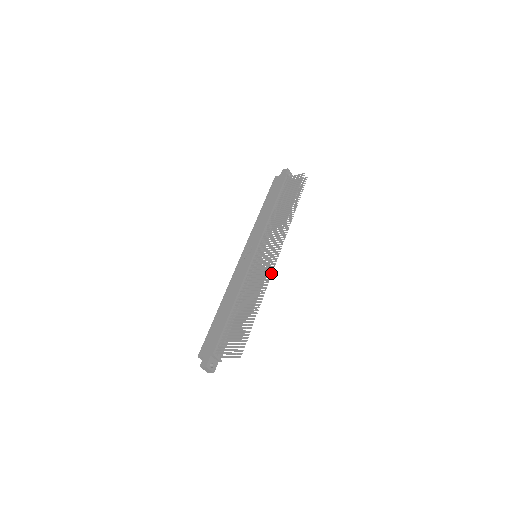
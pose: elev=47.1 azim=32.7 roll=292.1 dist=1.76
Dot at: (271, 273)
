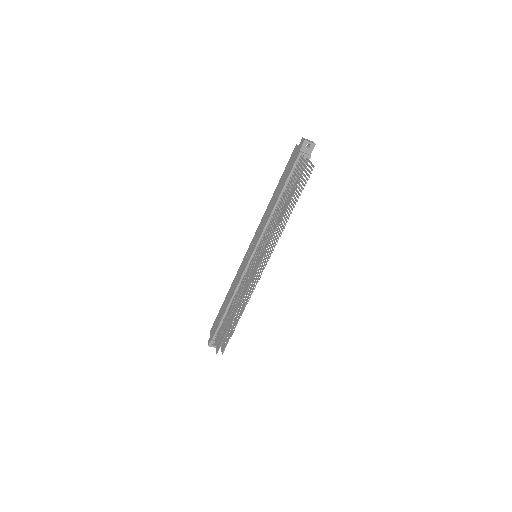
Dot at: (254, 288)
